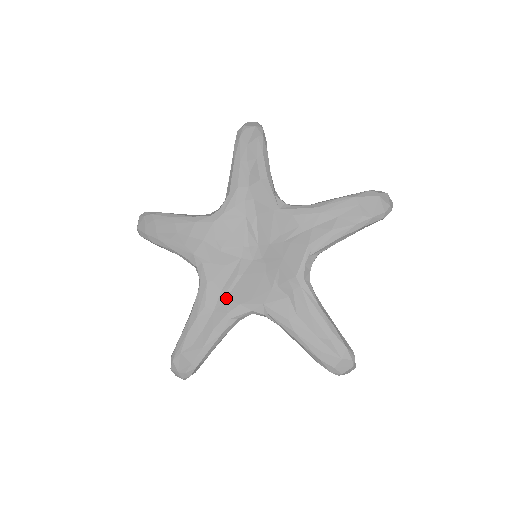
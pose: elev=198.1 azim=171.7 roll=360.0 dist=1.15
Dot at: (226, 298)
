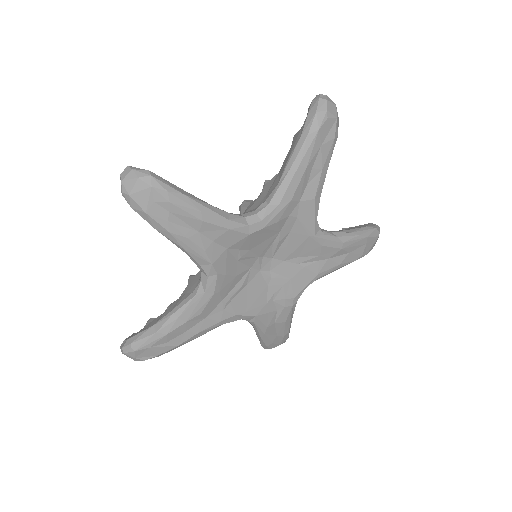
Dot at: (224, 308)
